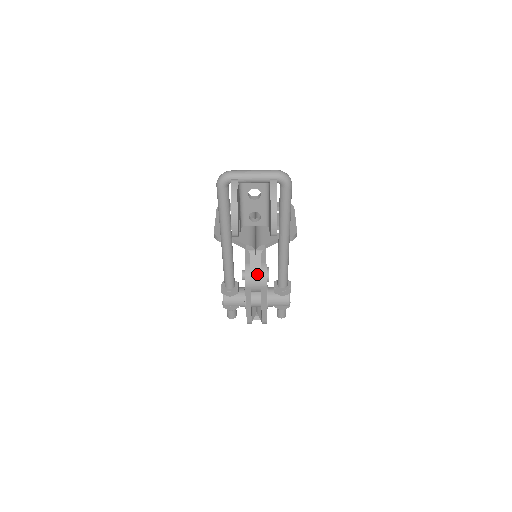
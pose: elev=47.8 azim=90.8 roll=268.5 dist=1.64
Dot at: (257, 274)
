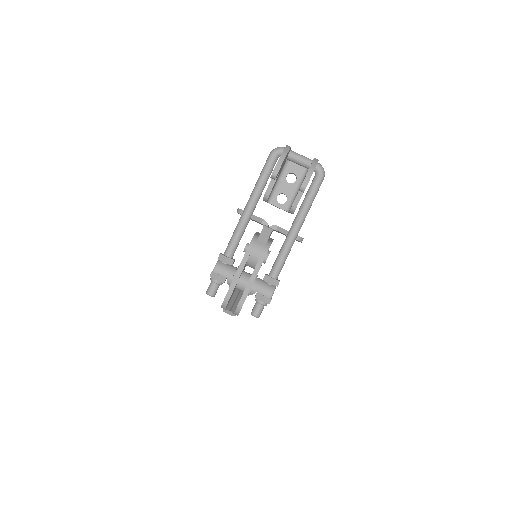
Dot at: (262, 243)
